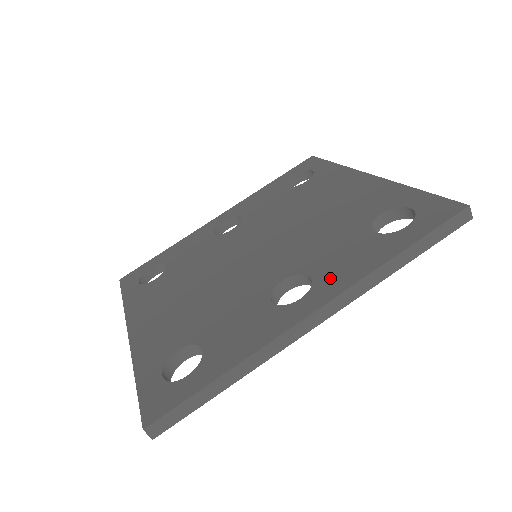
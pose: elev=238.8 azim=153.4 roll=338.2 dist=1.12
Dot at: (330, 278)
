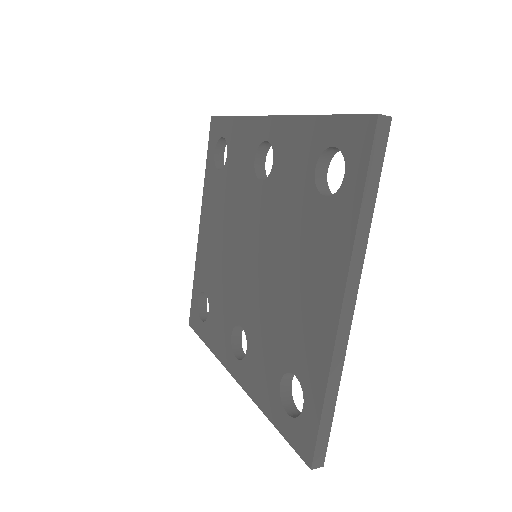
Dot at: (248, 372)
